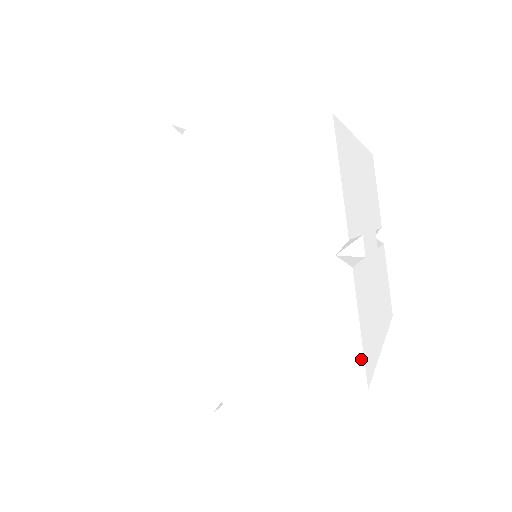
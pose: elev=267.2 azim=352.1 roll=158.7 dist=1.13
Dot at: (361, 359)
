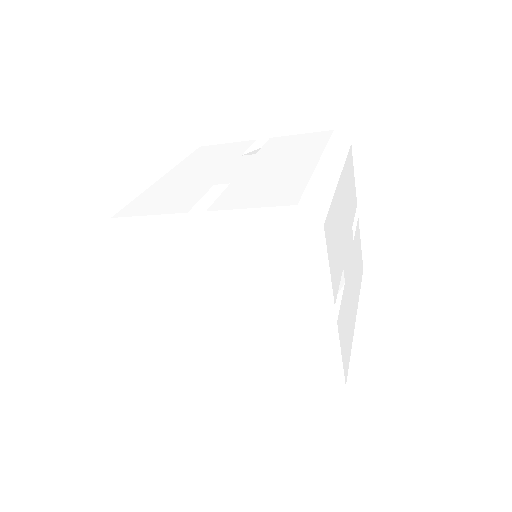
Dot at: (342, 371)
